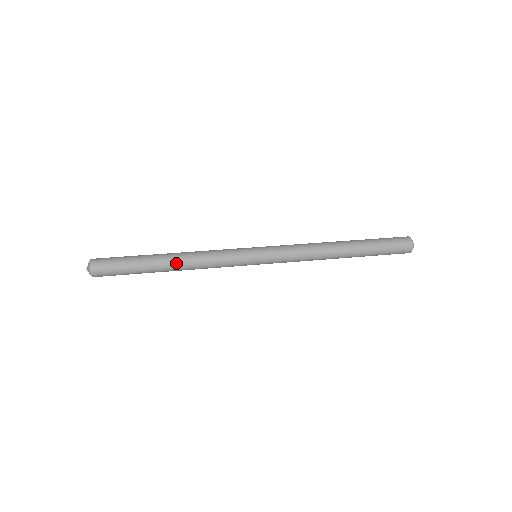
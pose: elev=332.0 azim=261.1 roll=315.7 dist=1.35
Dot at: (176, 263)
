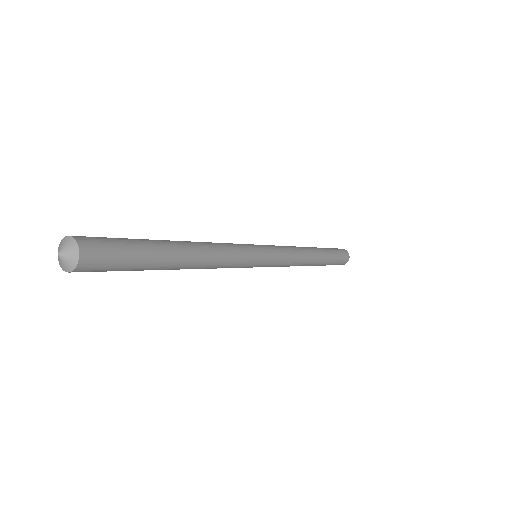
Dot at: (193, 264)
